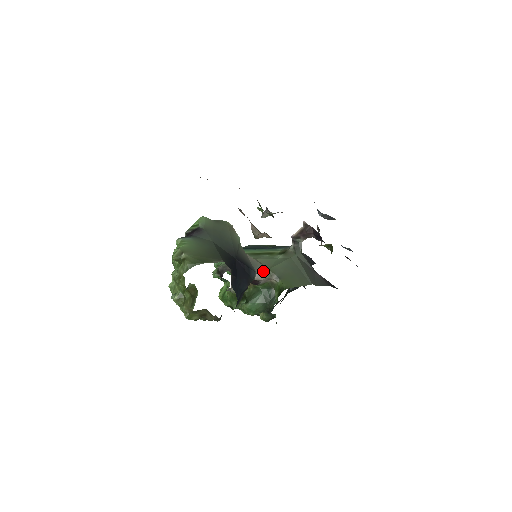
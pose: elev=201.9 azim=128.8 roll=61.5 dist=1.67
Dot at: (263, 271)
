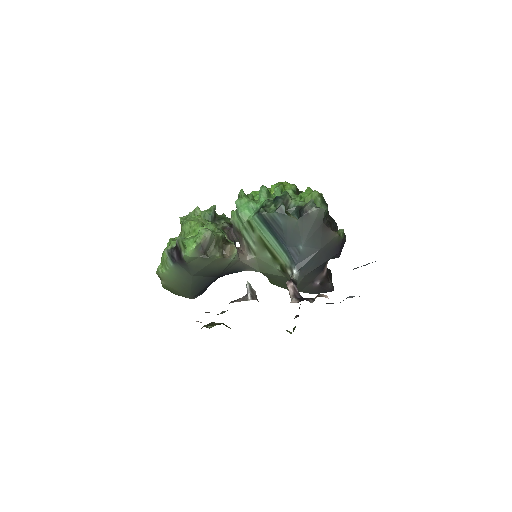
Dot at: occluded
